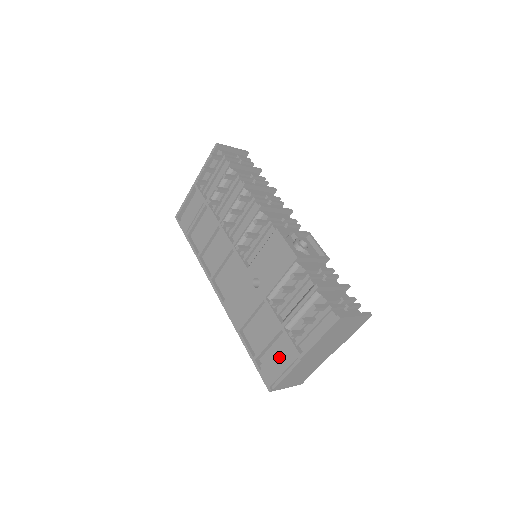
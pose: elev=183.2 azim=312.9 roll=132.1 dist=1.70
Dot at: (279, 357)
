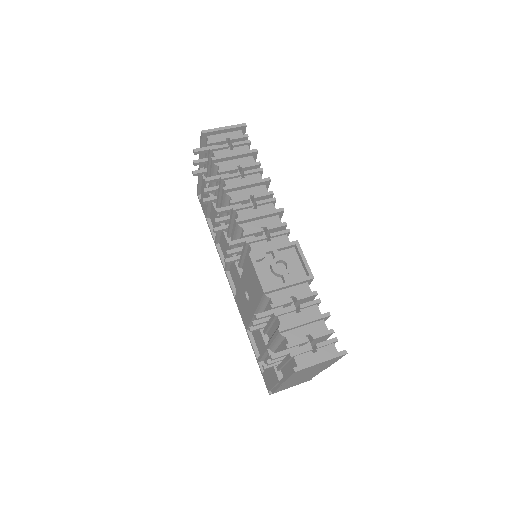
Dot at: (269, 372)
